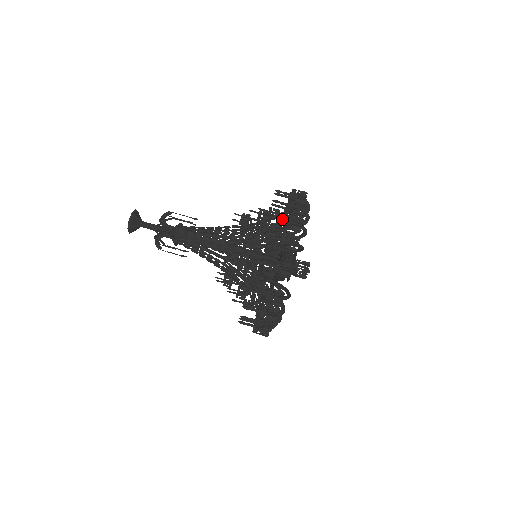
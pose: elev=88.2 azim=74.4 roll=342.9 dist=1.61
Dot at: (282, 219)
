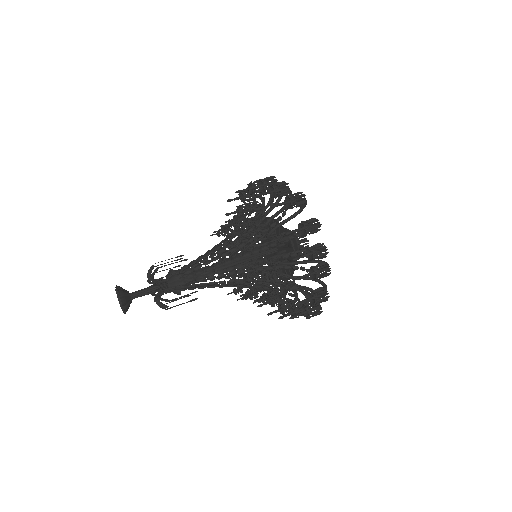
Dot at: occluded
